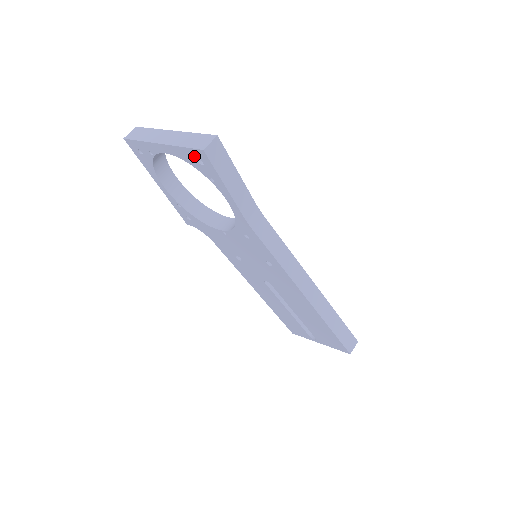
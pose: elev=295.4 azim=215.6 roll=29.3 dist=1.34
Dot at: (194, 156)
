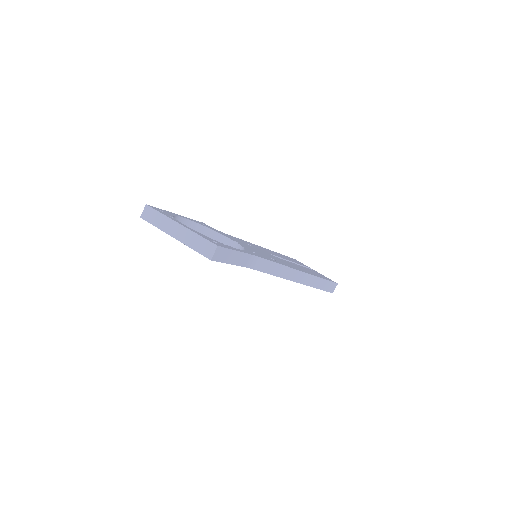
Dot at: occluded
